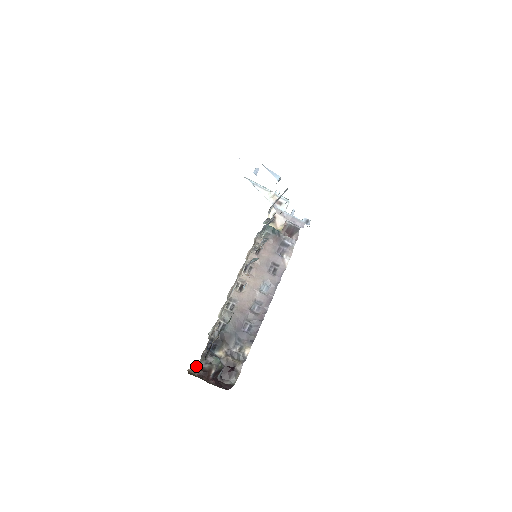
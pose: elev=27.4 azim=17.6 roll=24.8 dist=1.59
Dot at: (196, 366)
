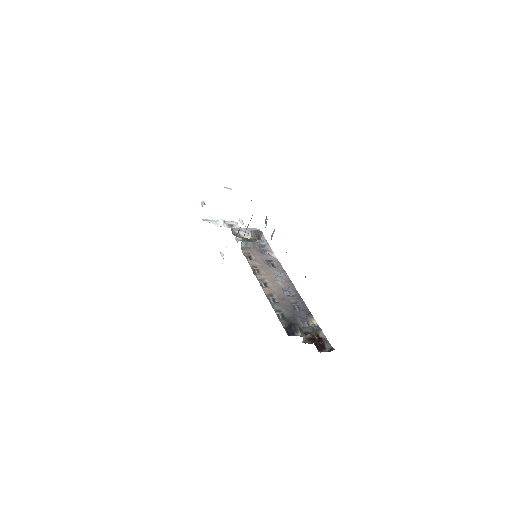
Dot at: (303, 338)
